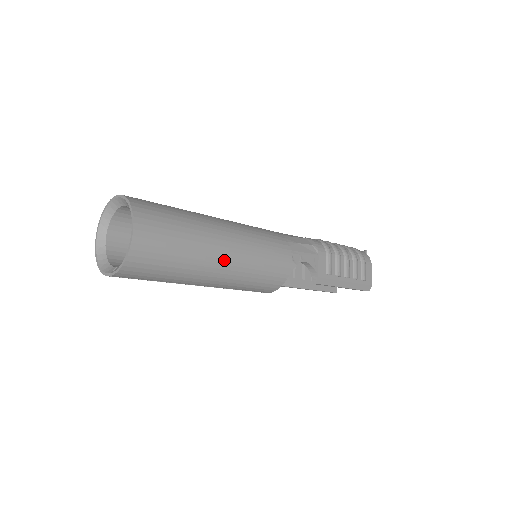
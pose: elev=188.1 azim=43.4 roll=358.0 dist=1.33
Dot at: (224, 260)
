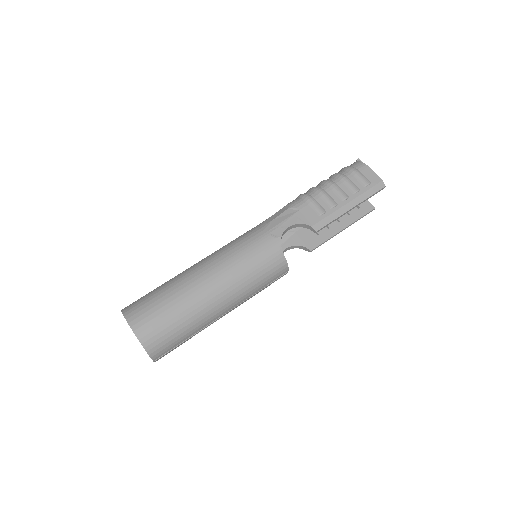
Dot at: (213, 288)
